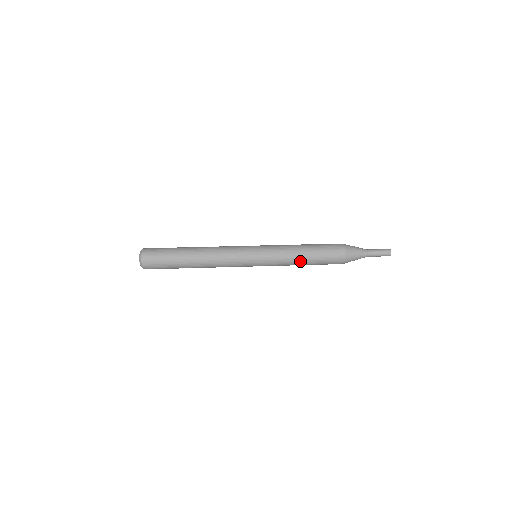
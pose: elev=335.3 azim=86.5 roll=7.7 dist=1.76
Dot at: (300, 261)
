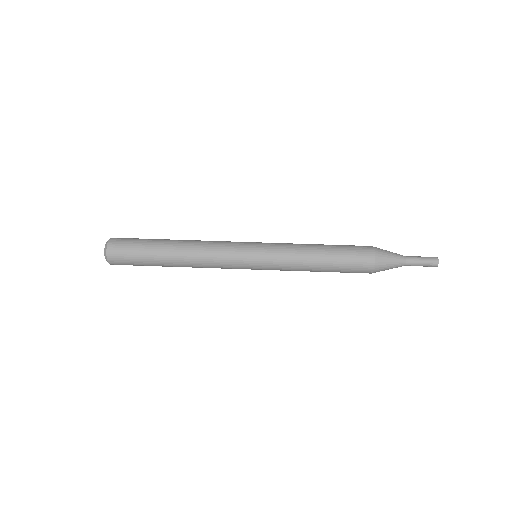
Dot at: (312, 271)
